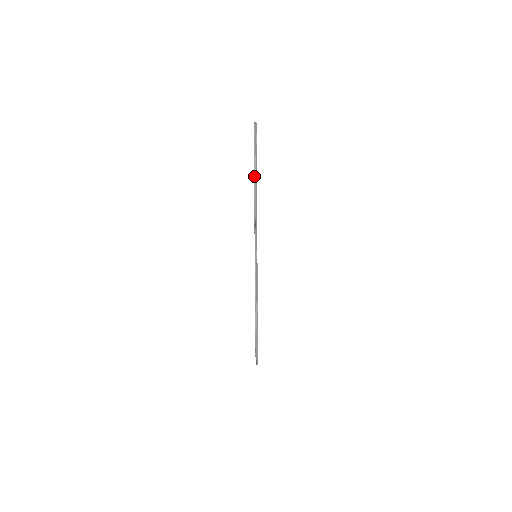
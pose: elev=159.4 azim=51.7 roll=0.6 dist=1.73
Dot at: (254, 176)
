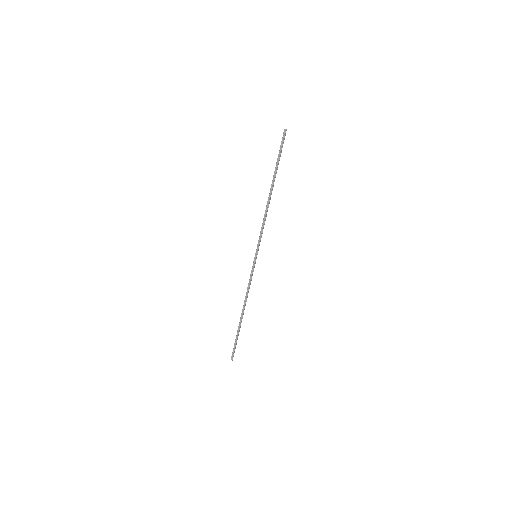
Dot at: (273, 180)
